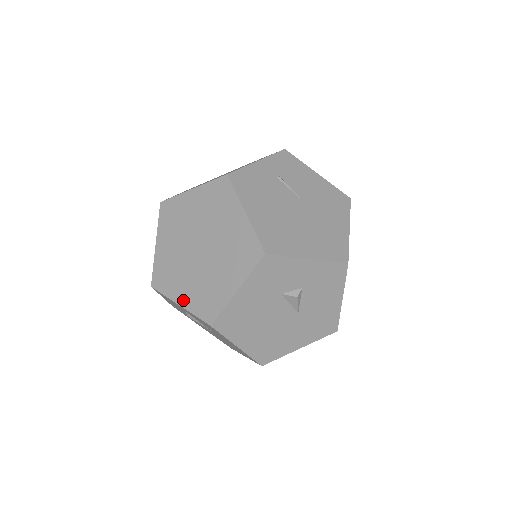
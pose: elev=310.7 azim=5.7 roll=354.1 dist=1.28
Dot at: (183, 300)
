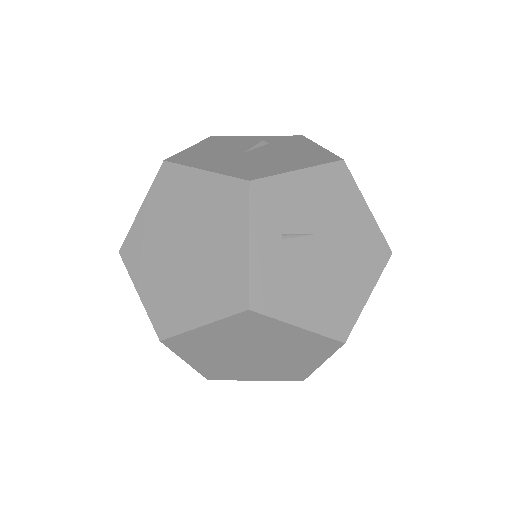
Dot at: (258, 378)
